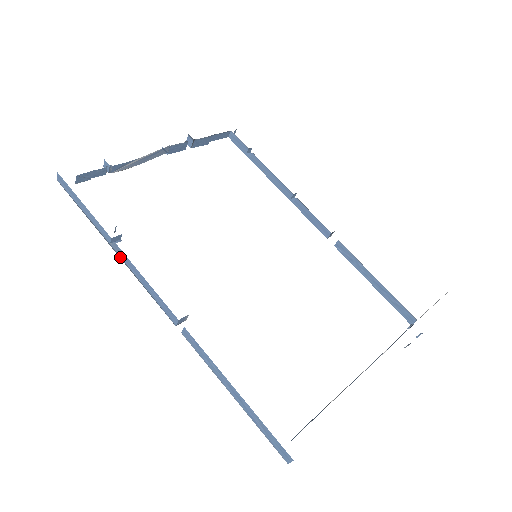
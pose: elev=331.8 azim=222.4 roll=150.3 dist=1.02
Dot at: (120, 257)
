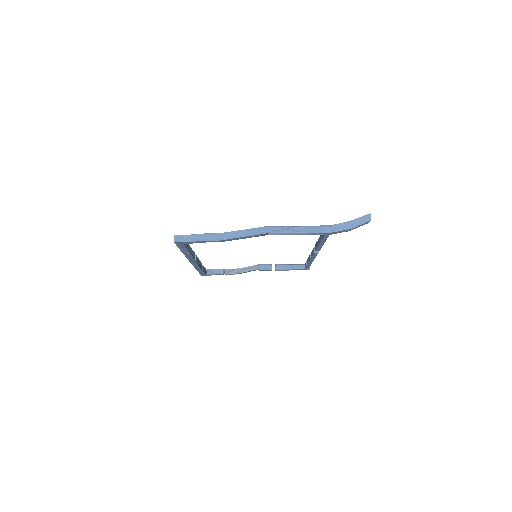
Dot at: (195, 267)
